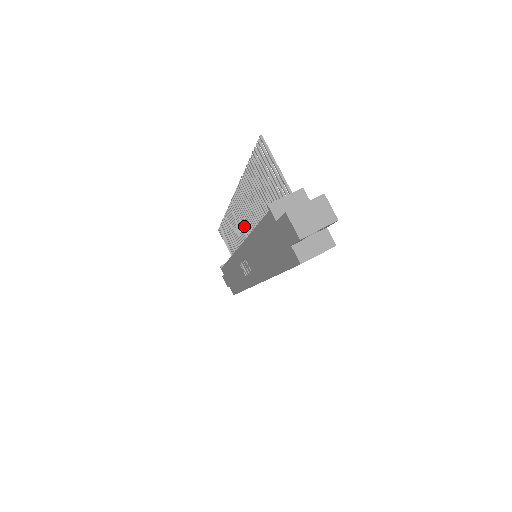
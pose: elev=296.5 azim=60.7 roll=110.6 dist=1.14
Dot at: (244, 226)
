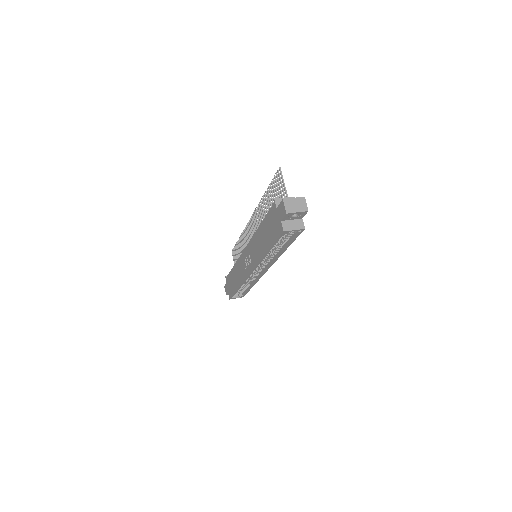
Dot at: occluded
